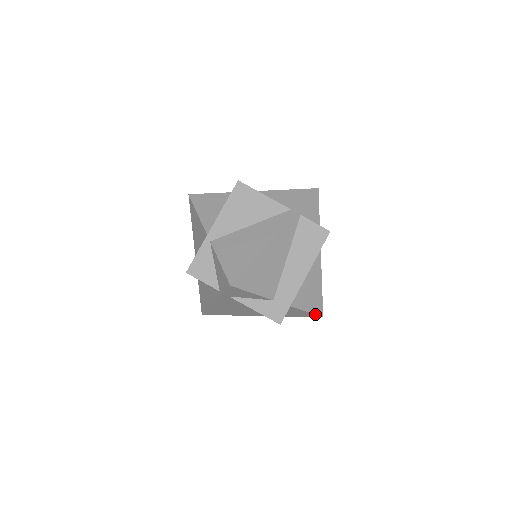
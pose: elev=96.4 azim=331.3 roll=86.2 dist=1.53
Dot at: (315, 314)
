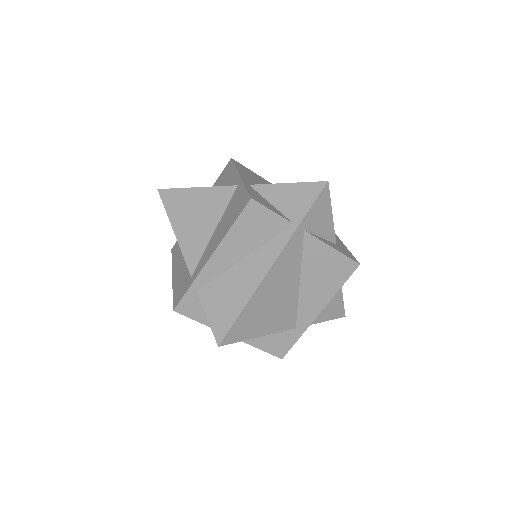
Dot at: (343, 305)
